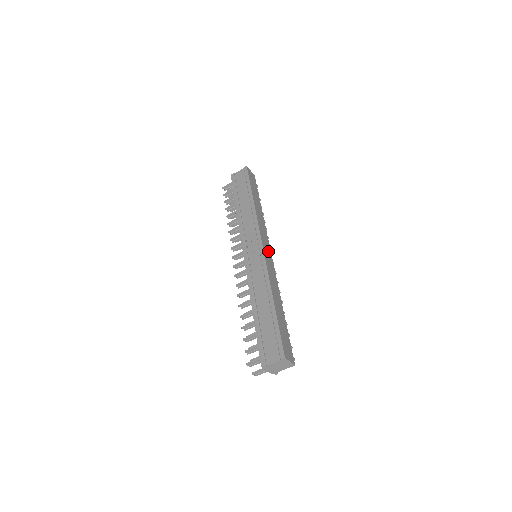
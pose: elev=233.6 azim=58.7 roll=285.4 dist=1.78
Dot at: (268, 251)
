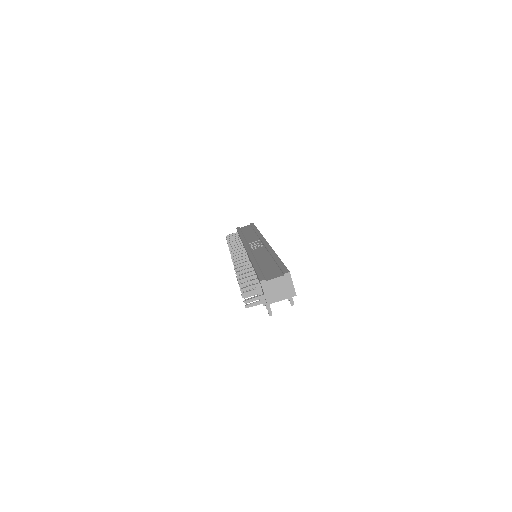
Dot at: occluded
